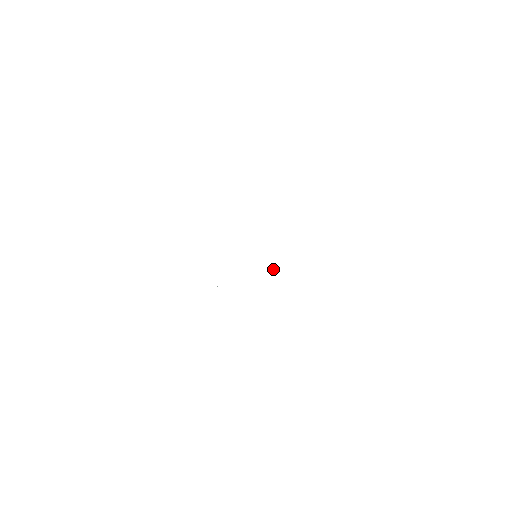
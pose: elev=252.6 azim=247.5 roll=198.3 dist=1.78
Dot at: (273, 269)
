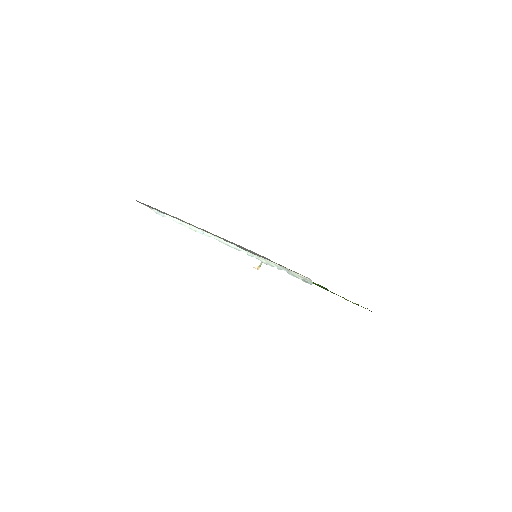
Dot at: (258, 267)
